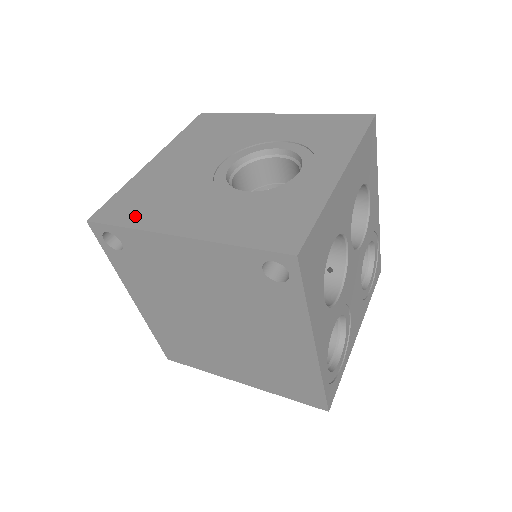
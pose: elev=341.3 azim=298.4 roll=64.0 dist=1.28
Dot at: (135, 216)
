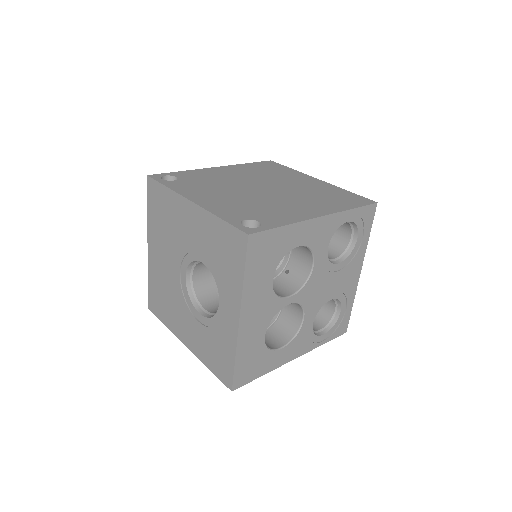
Dot at: (164, 316)
